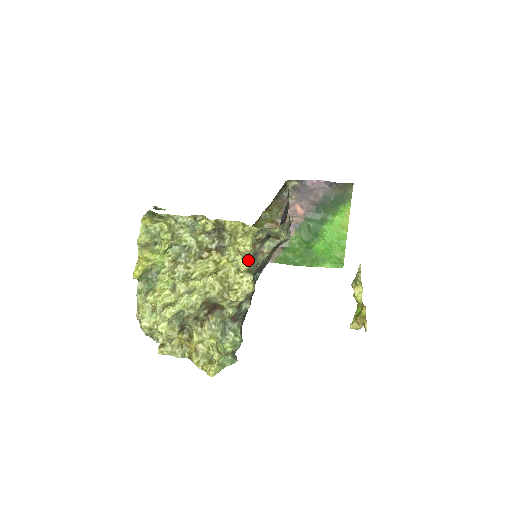
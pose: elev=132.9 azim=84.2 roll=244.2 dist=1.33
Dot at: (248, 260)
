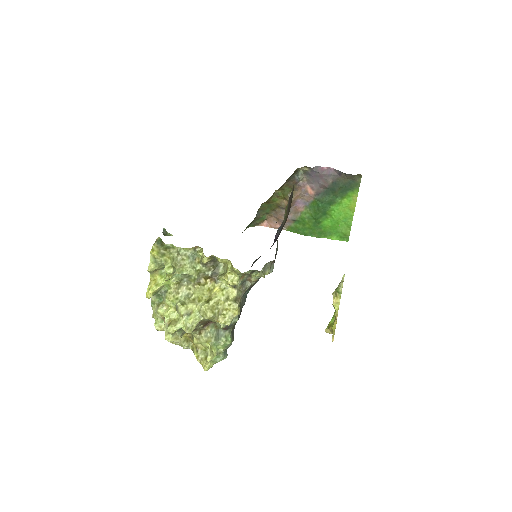
Dot at: (236, 289)
